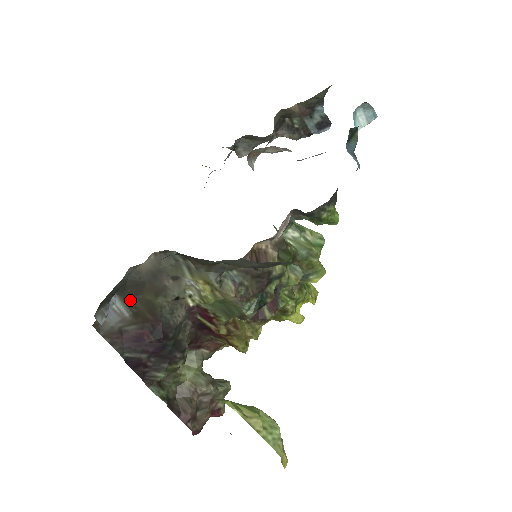
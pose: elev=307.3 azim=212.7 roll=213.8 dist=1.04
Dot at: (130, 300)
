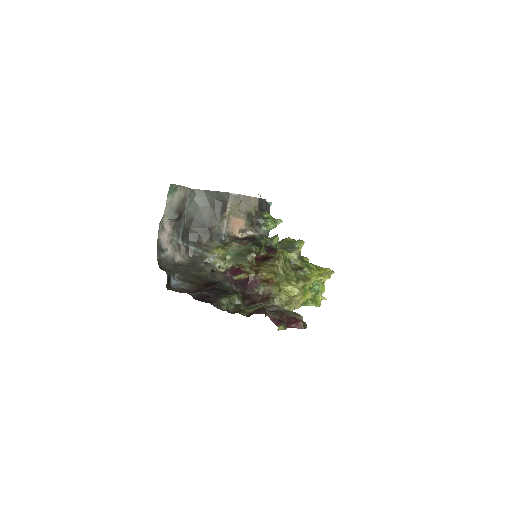
Dot at: (185, 279)
